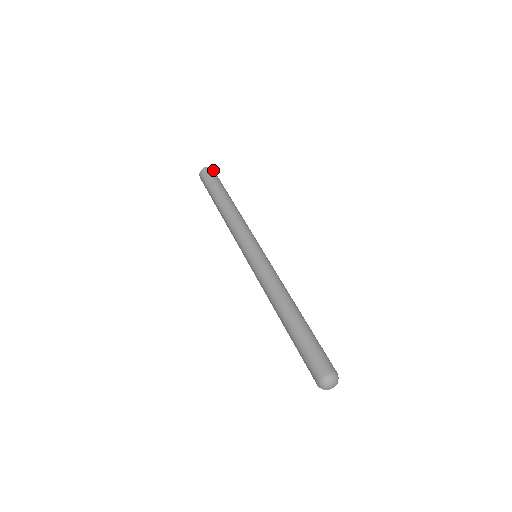
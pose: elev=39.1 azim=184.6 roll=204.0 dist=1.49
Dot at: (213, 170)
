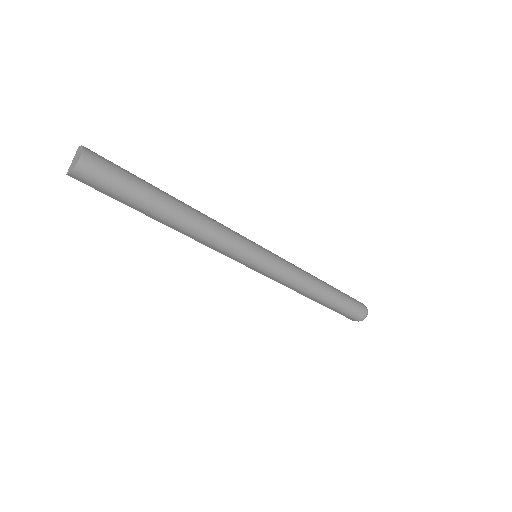
Dot at: (92, 152)
